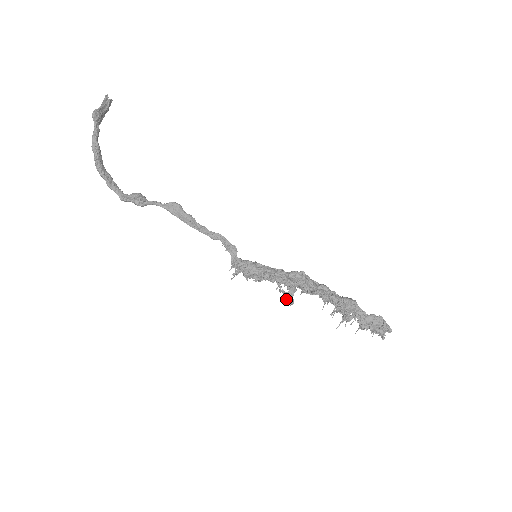
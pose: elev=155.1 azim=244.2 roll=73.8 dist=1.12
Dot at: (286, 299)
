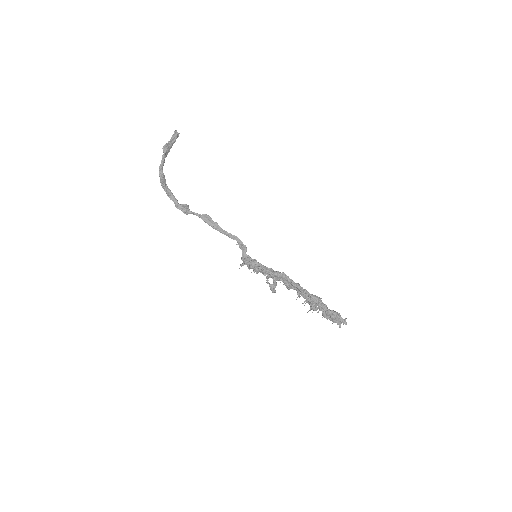
Dot at: (271, 289)
